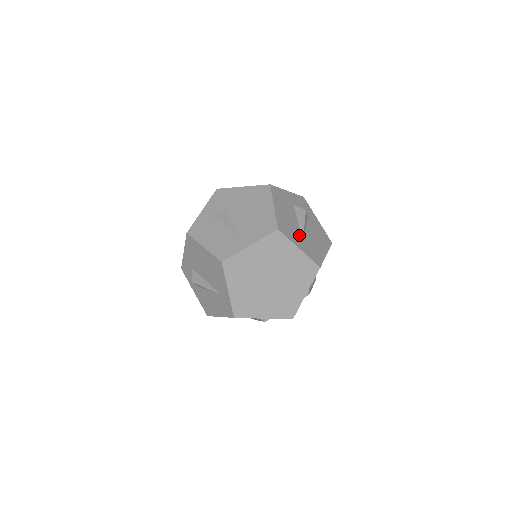
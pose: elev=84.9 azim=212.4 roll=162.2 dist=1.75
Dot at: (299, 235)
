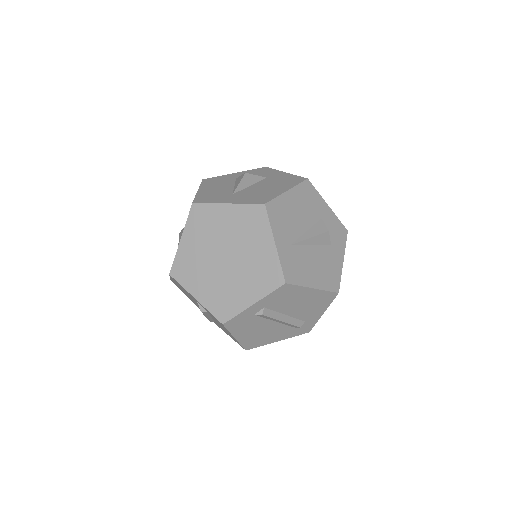
Dot at: (292, 237)
